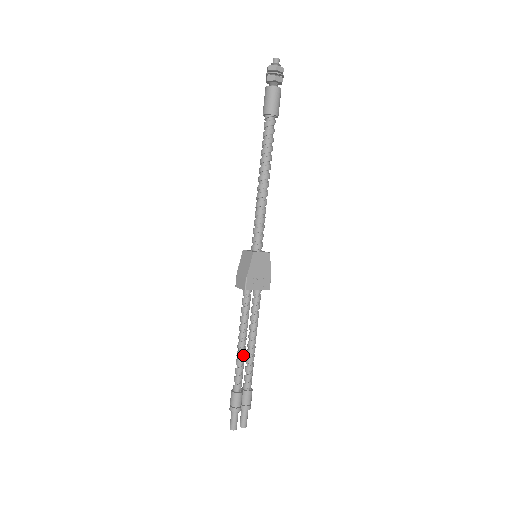
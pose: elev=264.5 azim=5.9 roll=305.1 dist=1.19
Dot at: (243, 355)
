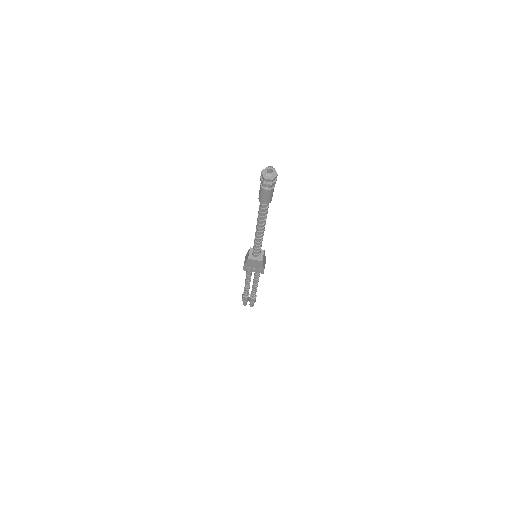
Dot at: (248, 286)
